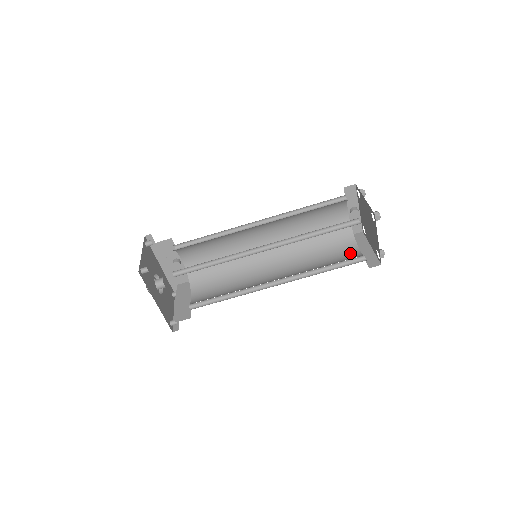
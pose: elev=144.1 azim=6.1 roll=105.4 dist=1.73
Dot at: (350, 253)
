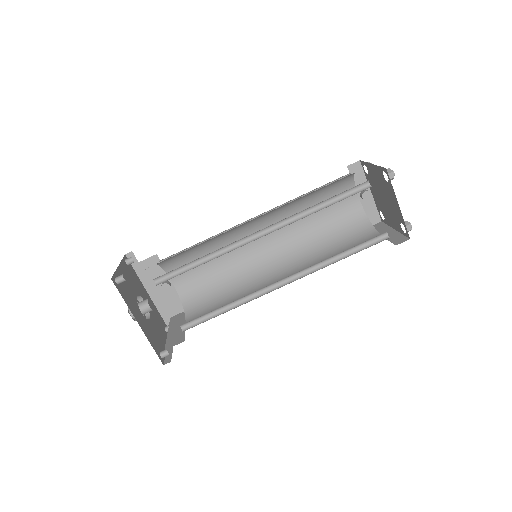
Dot at: occluded
